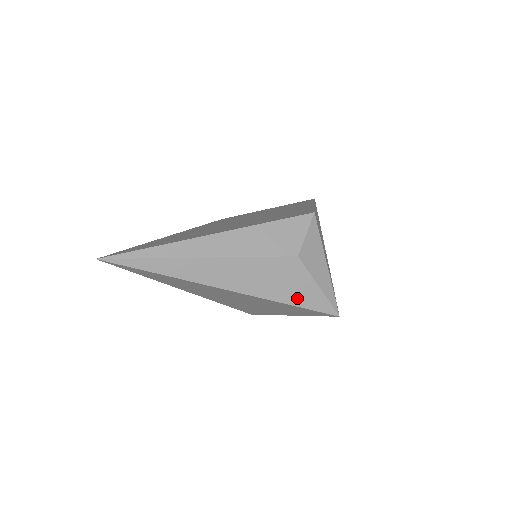
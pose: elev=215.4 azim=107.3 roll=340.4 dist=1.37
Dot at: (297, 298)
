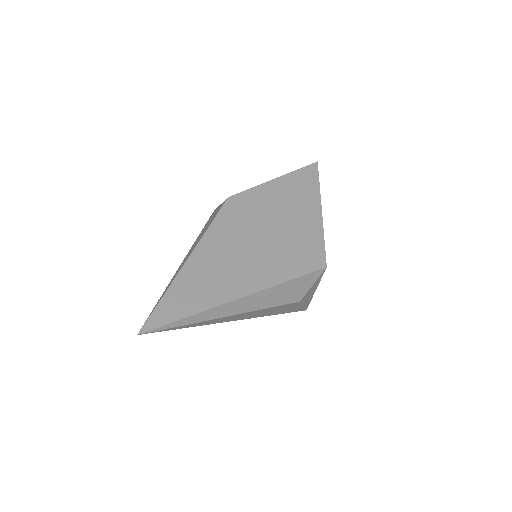
Dot at: (284, 312)
